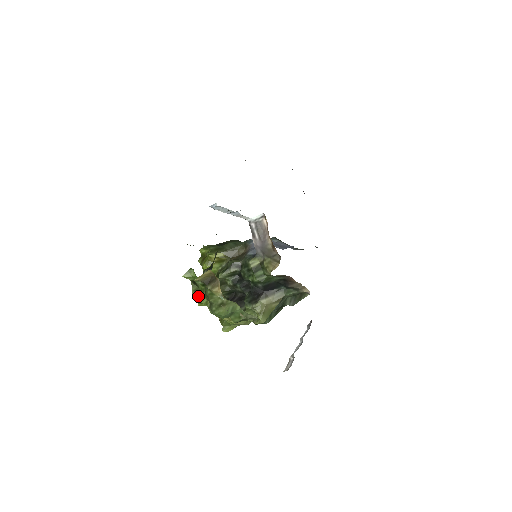
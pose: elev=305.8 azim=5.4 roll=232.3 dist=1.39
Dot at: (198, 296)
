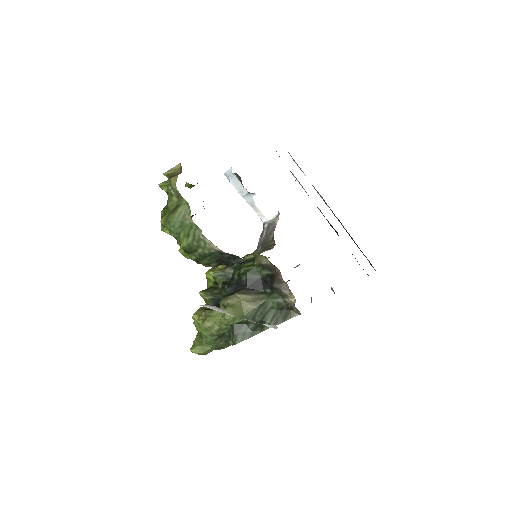
Dot at: (164, 214)
